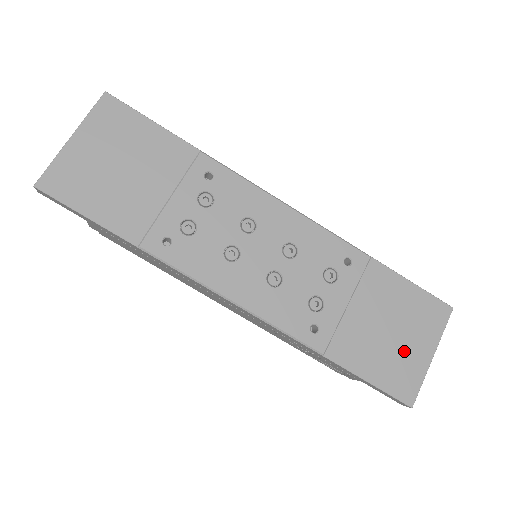
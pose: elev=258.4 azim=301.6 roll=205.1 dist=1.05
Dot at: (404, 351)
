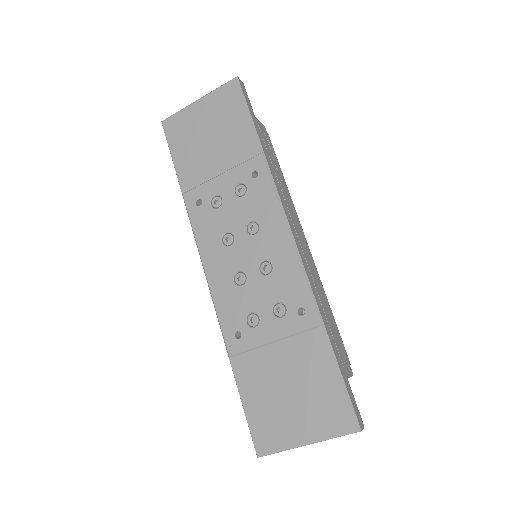
Dot at: (287, 415)
